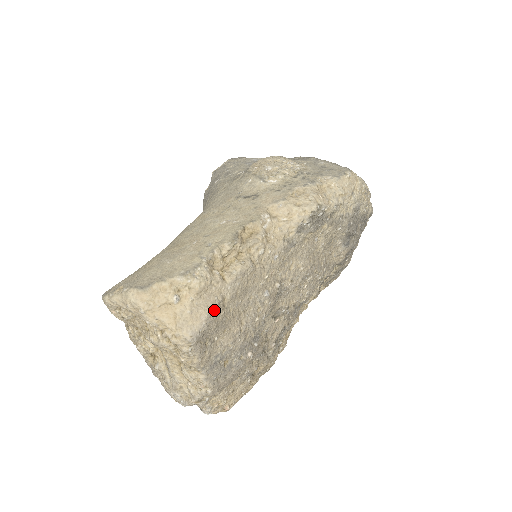
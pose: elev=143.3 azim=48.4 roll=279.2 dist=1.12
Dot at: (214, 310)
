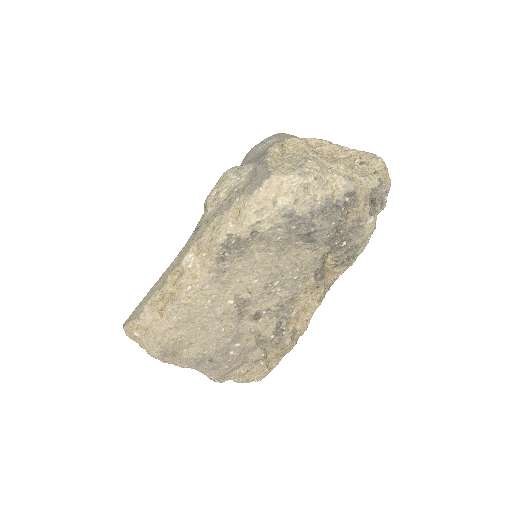
Dot at: (160, 339)
